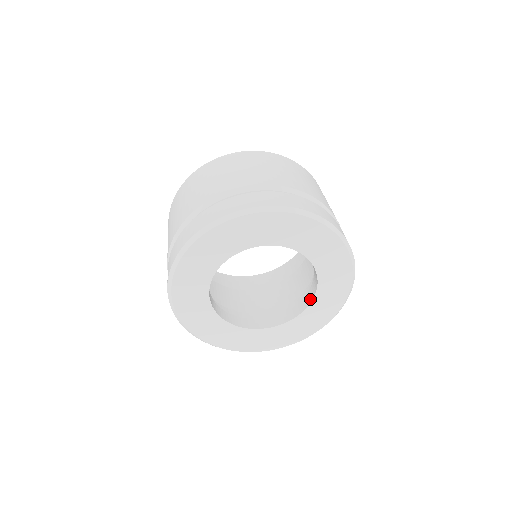
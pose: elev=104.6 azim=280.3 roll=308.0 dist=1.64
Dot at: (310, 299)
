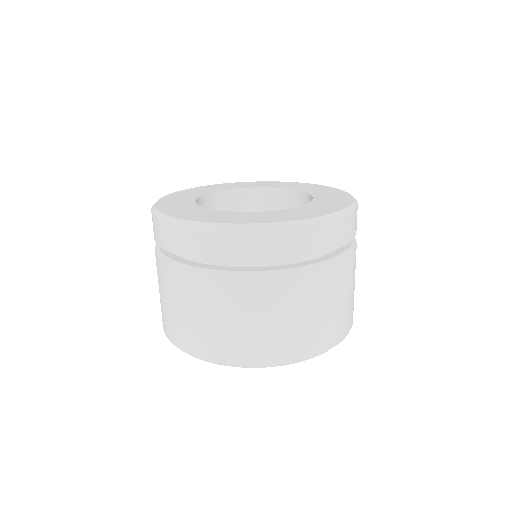
Dot at: occluded
